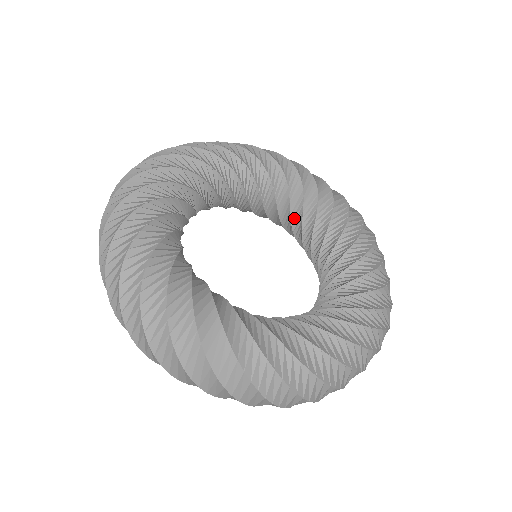
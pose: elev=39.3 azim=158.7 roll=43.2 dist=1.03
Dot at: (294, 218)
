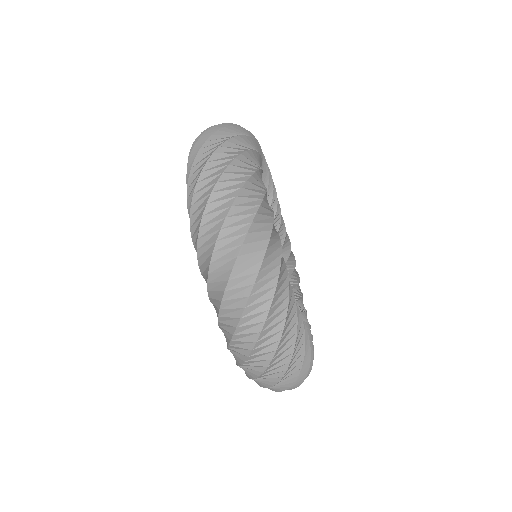
Dot at: occluded
